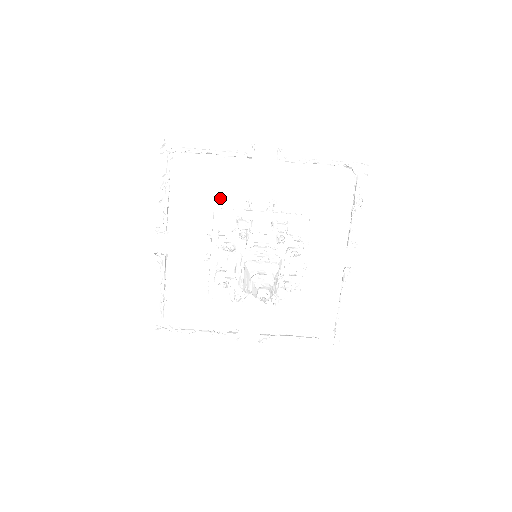
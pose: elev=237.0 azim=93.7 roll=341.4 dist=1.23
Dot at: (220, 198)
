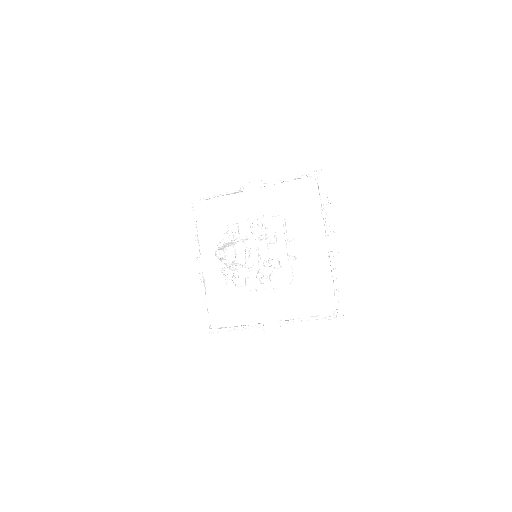
Dot at: occluded
